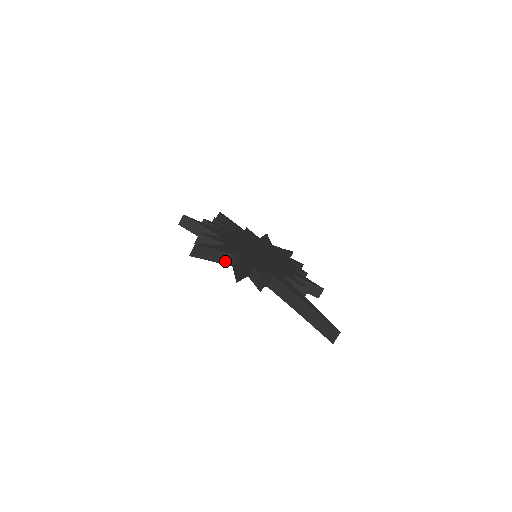
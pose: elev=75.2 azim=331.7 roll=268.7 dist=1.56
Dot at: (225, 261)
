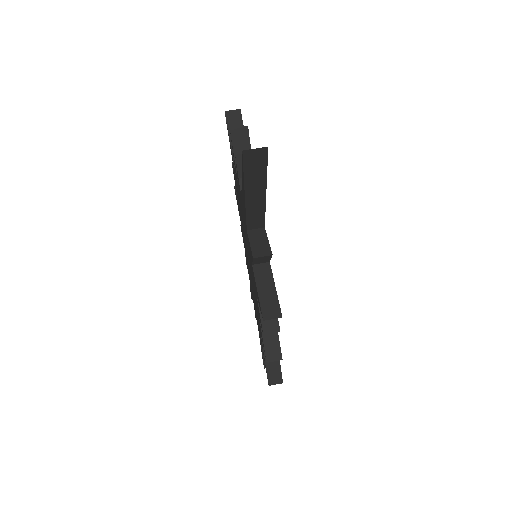
Dot at: occluded
